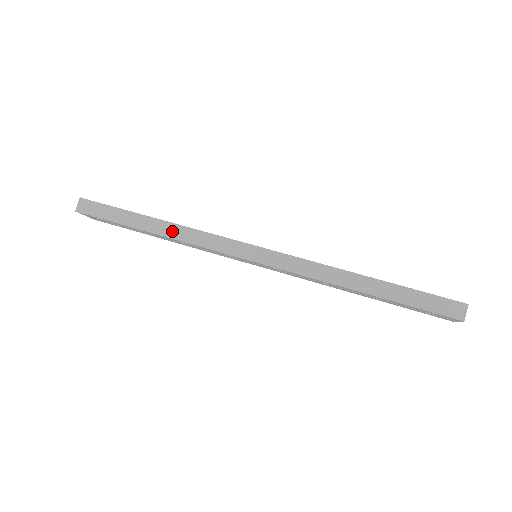
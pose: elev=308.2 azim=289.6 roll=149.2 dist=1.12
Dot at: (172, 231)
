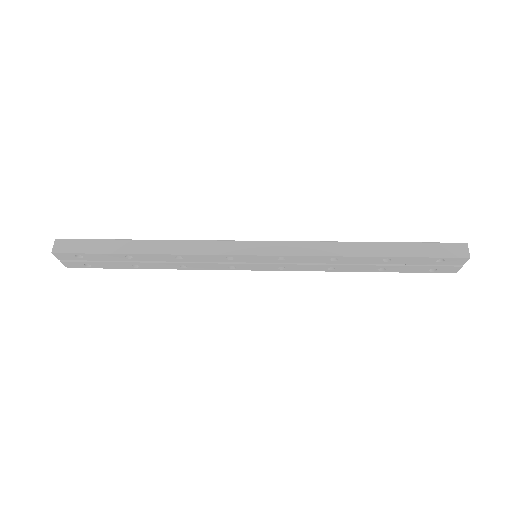
Dot at: (166, 247)
